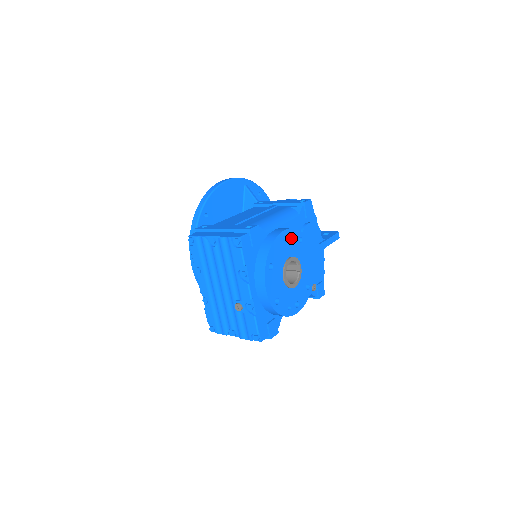
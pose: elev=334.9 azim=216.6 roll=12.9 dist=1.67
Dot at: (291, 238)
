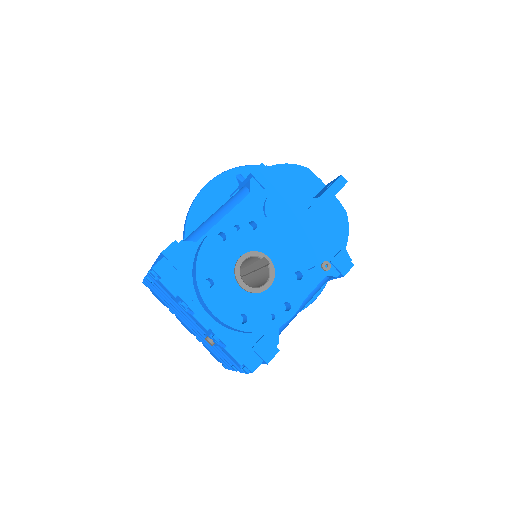
Dot at: (232, 232)
